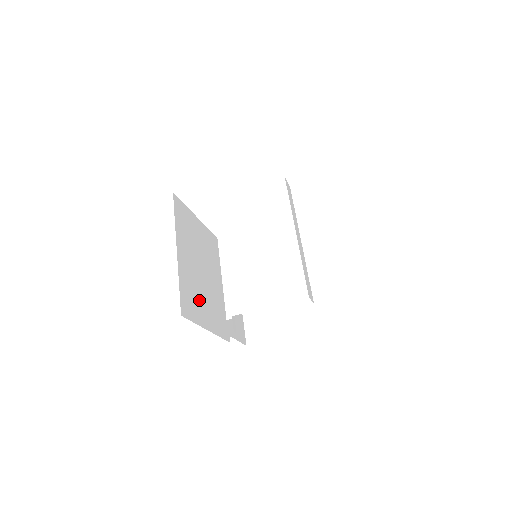
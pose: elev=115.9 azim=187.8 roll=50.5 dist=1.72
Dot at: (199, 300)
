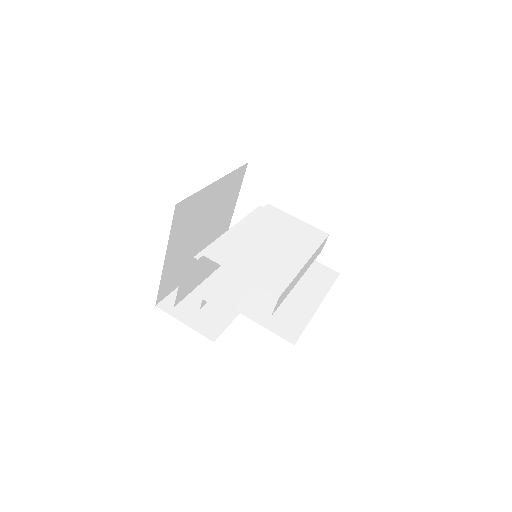
Dot at: (185, 233)
